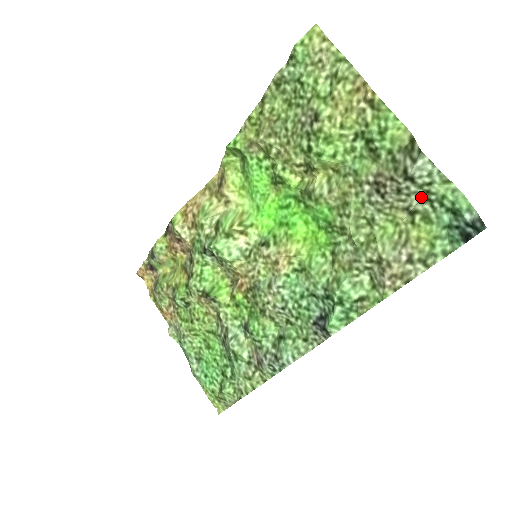
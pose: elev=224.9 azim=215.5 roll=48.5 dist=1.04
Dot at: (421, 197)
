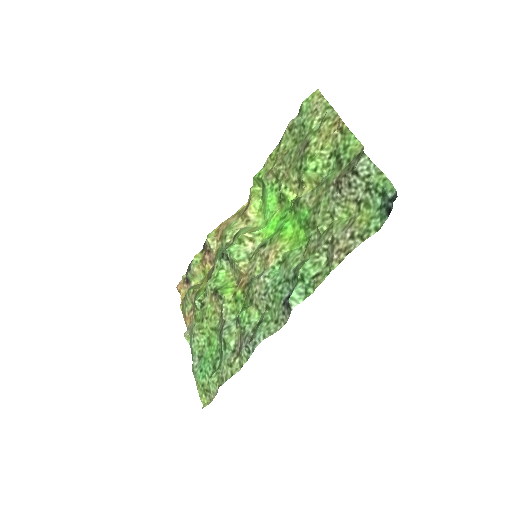
Dot at: (365, 189)
